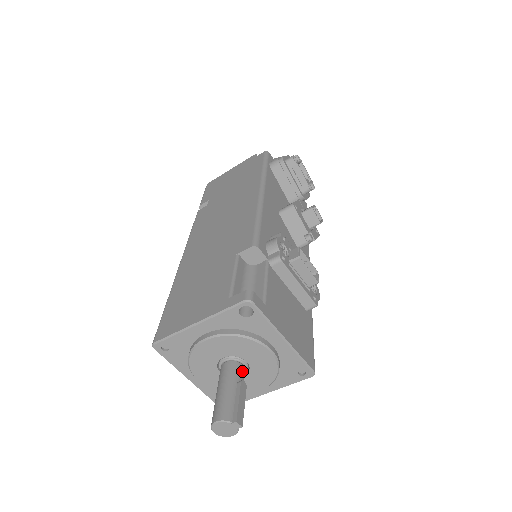
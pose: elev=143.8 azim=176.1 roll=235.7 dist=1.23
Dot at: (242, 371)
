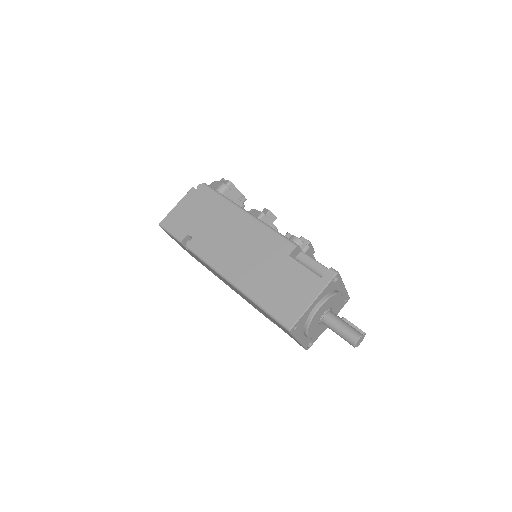
Dot at: (335, 314)
